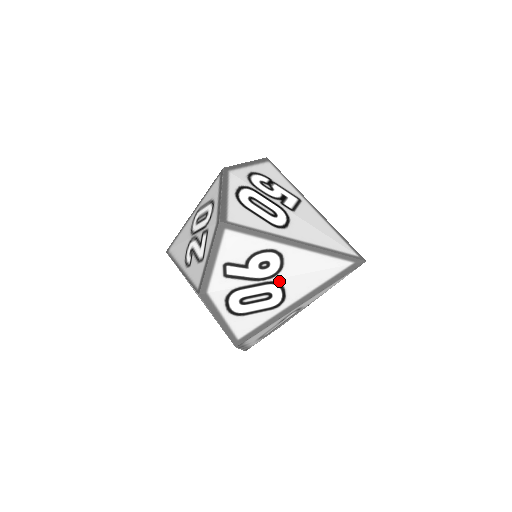
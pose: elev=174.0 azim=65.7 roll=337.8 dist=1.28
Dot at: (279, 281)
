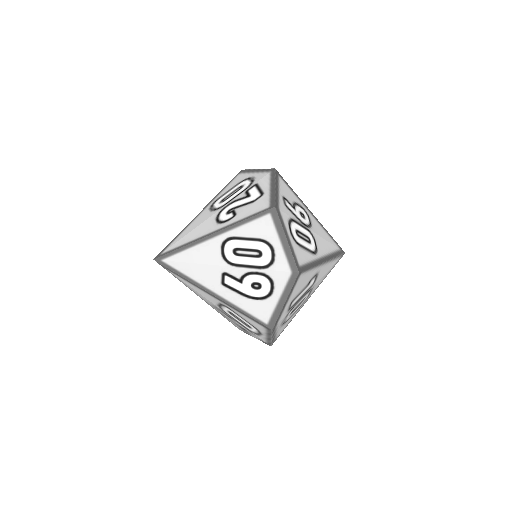
Dot at: (312, 233)
